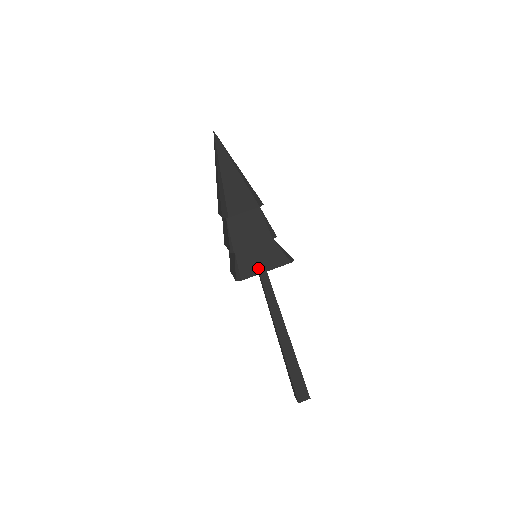
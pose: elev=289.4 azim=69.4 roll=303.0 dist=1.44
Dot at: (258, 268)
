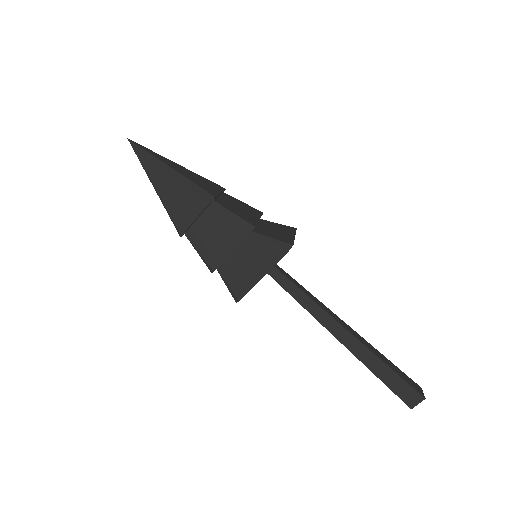
Dot at: (251, 277)
